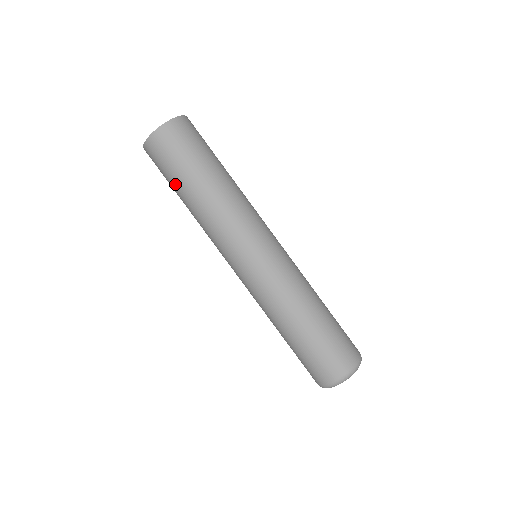
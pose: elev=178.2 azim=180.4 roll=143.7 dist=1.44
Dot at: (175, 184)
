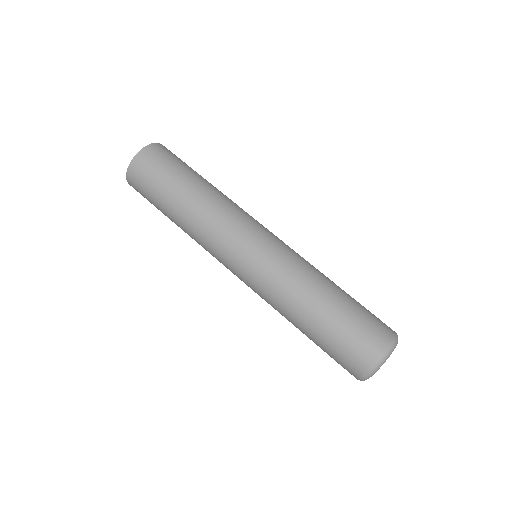
Dot at: (171, 184)
